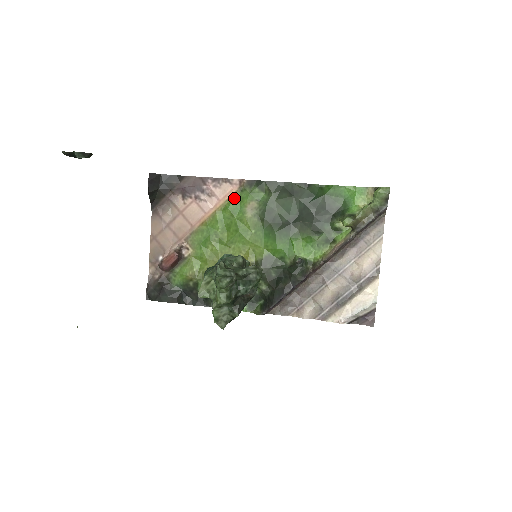
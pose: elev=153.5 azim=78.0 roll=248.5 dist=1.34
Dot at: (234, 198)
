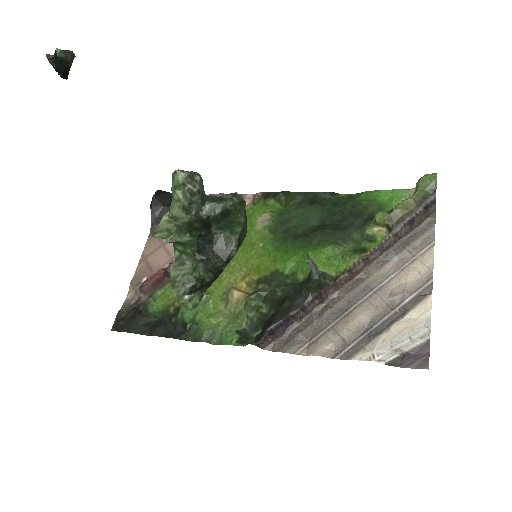
Dot at: occluded
